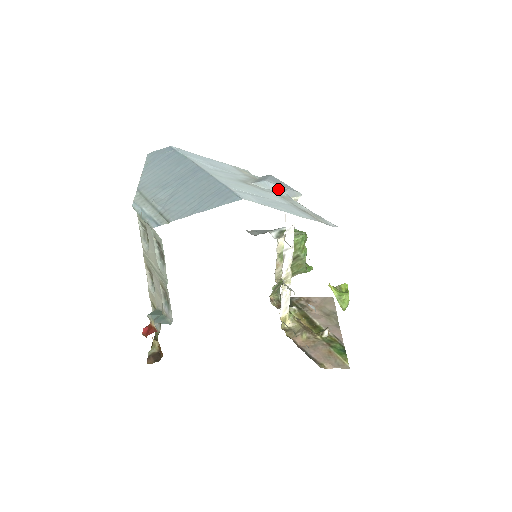
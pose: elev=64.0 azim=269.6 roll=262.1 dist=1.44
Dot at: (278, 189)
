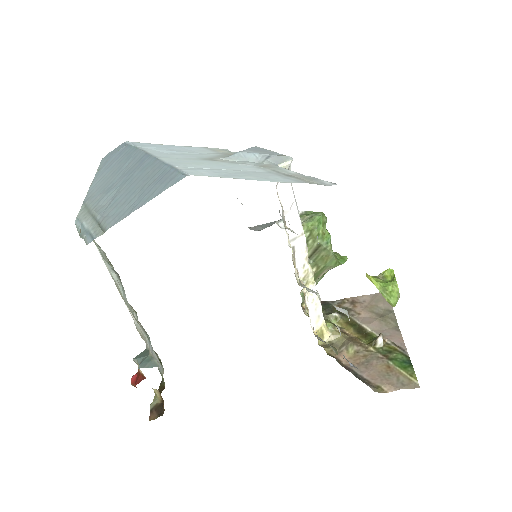
Dot at: (258, 158)
